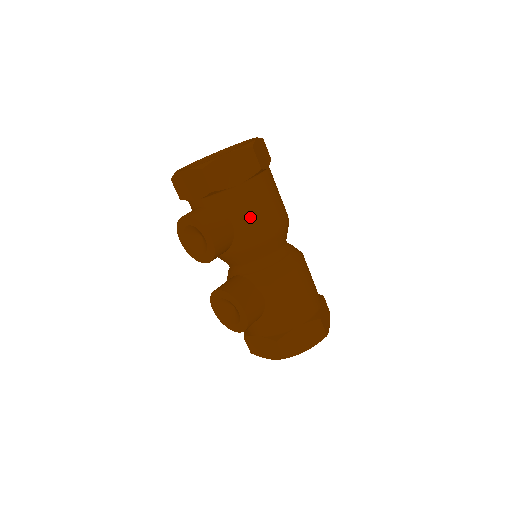
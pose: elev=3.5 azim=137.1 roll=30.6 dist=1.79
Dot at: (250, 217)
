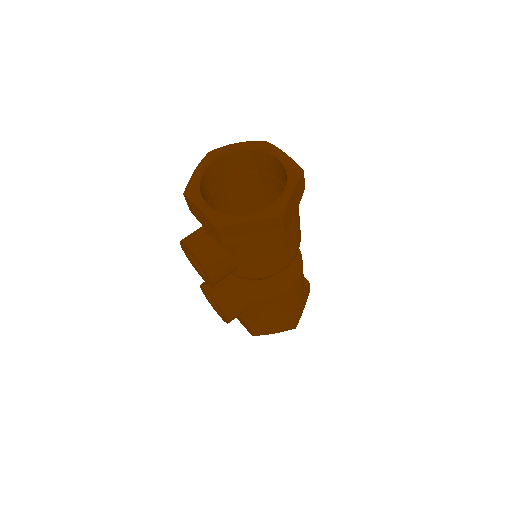
Dot at: (257, 264)
